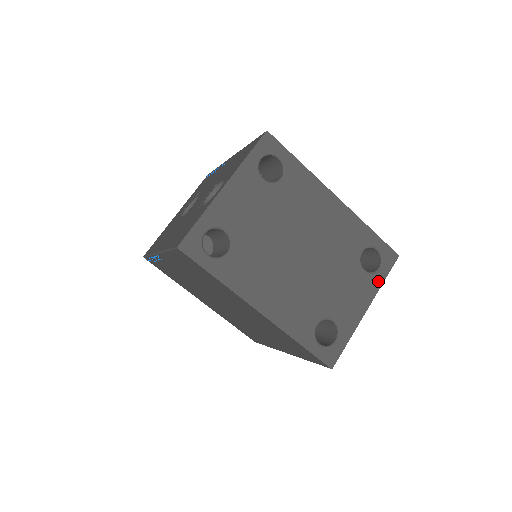
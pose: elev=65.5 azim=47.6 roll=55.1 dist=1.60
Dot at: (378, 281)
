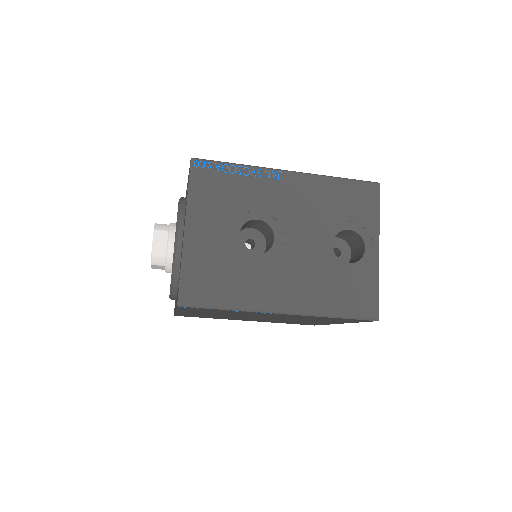
Dot at: occluded
